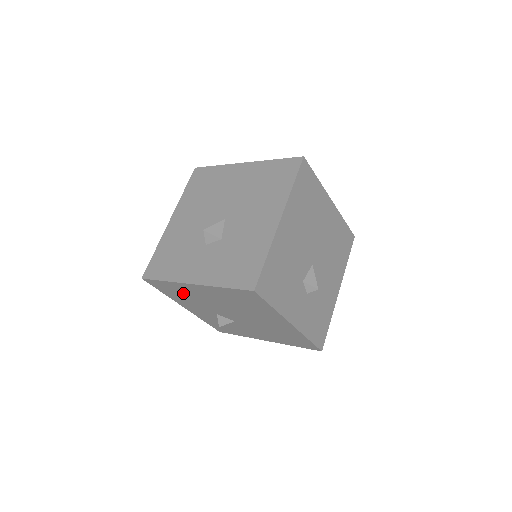
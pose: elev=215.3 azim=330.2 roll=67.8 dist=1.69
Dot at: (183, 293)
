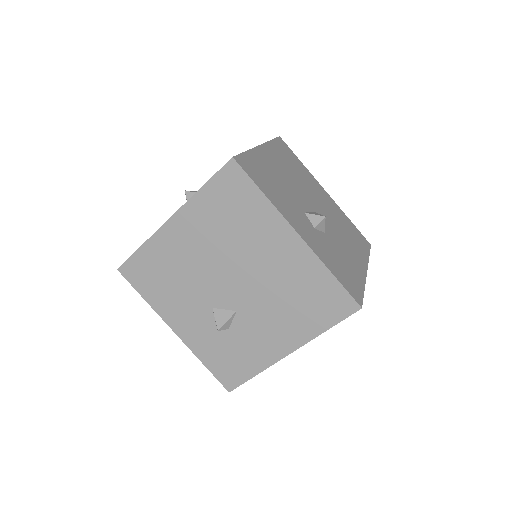
Dot at: (165, 268)
